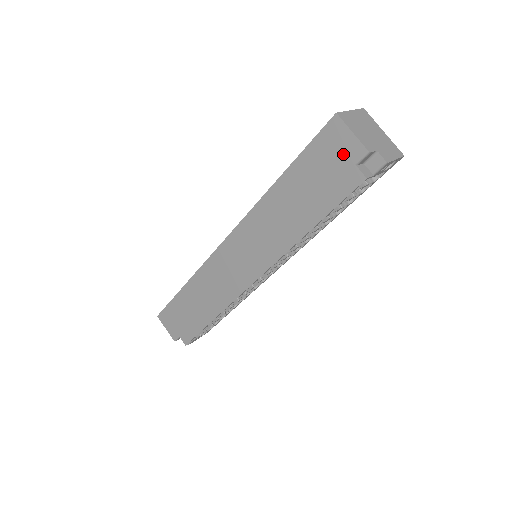
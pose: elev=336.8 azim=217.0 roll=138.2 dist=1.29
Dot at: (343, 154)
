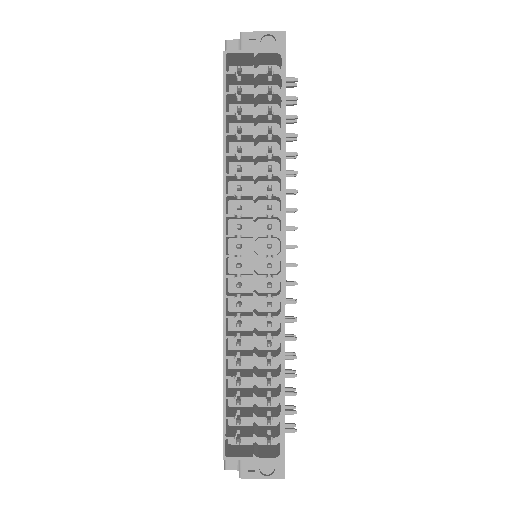
Dot at: occluded
